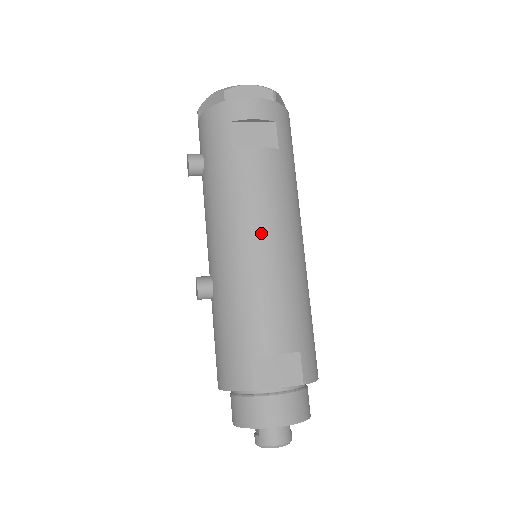
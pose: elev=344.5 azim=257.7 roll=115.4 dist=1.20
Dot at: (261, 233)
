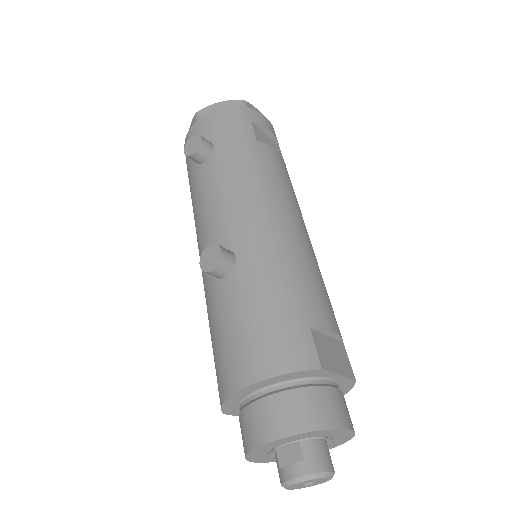
Dot at: (294, 214)
